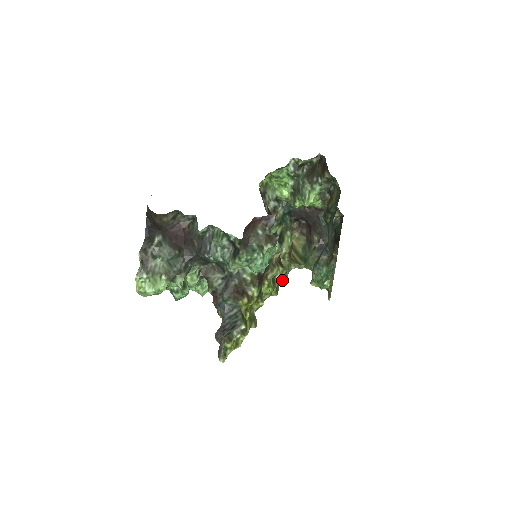
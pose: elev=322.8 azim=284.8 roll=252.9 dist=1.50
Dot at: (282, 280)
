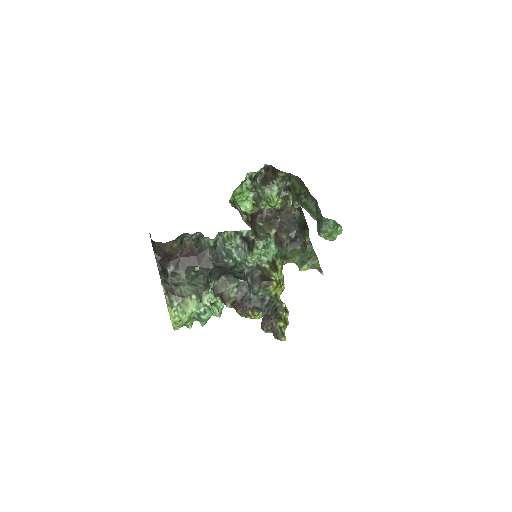
Dot at: occluded
